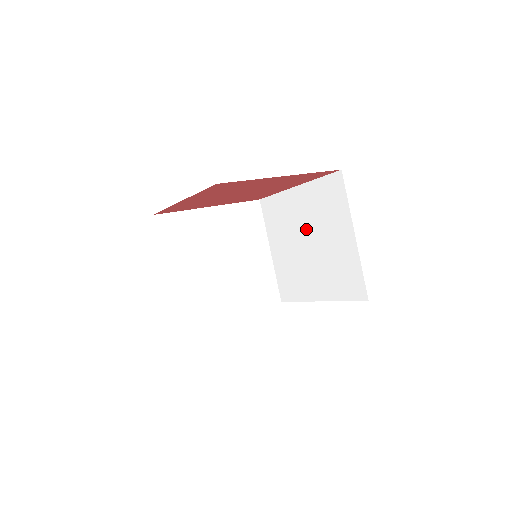
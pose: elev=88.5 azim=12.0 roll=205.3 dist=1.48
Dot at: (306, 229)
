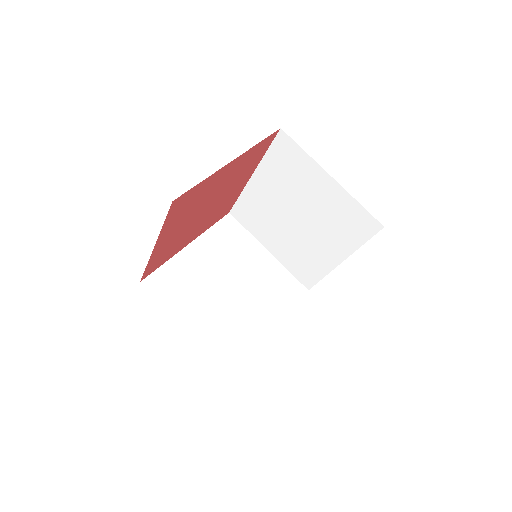
Dot at: (286, 206)
